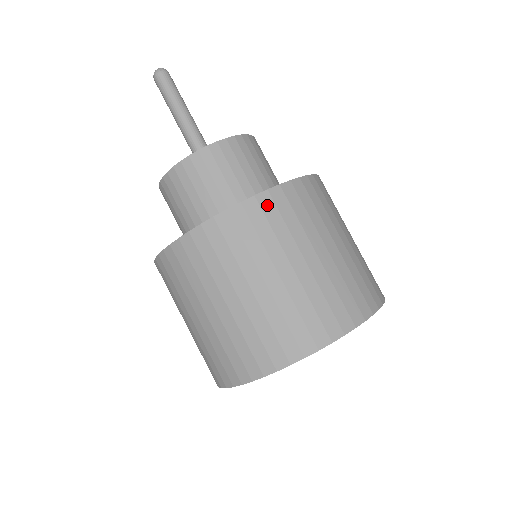
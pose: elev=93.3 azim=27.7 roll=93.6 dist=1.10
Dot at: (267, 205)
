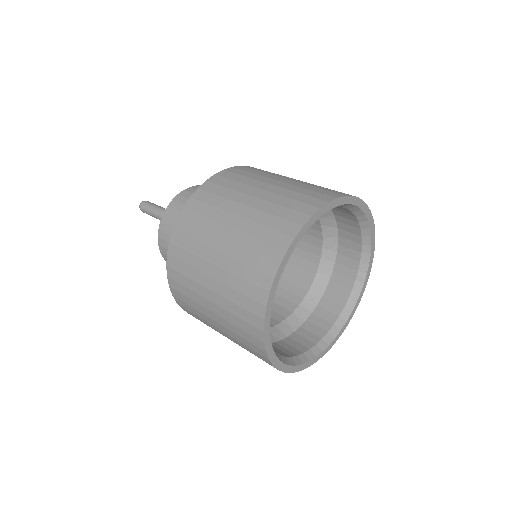
Dot at: (201, 196)
